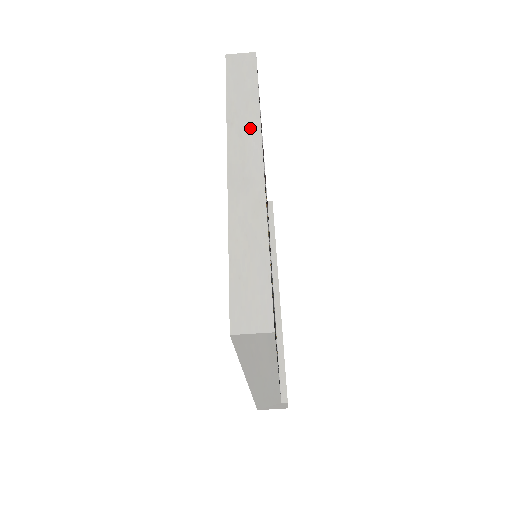
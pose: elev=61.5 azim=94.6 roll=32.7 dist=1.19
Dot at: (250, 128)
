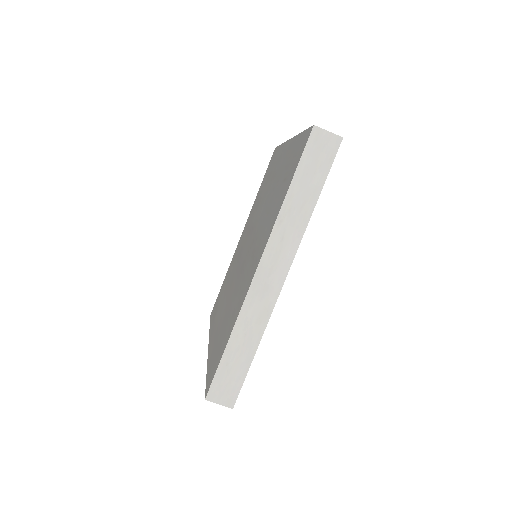
Dot at: (293, 234)
